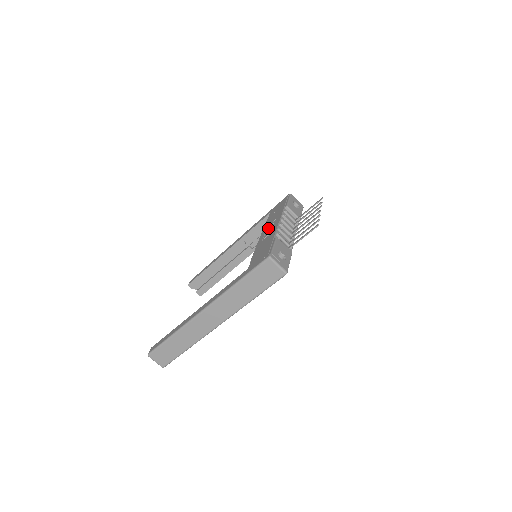
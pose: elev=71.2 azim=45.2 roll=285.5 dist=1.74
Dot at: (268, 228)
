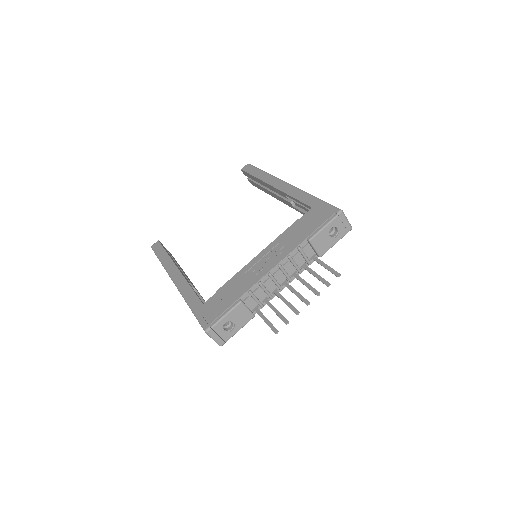
Dot at: (272, 251)
